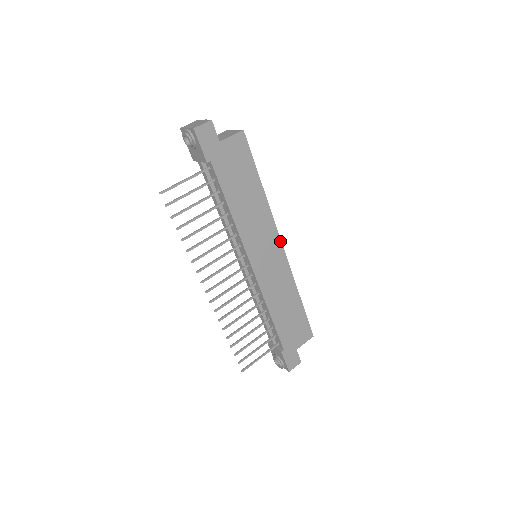
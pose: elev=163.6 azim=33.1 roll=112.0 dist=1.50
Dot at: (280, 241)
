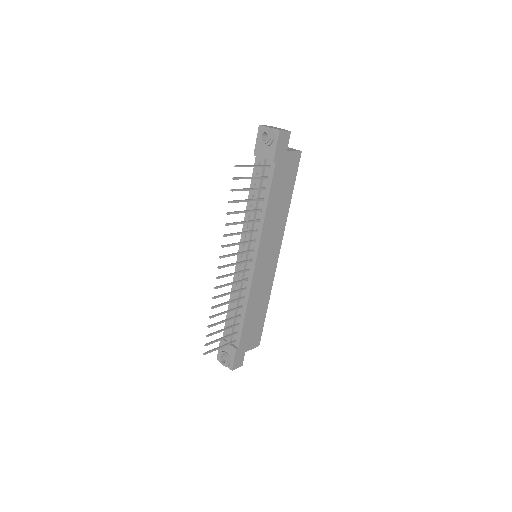
Dot at: (279, 251)
